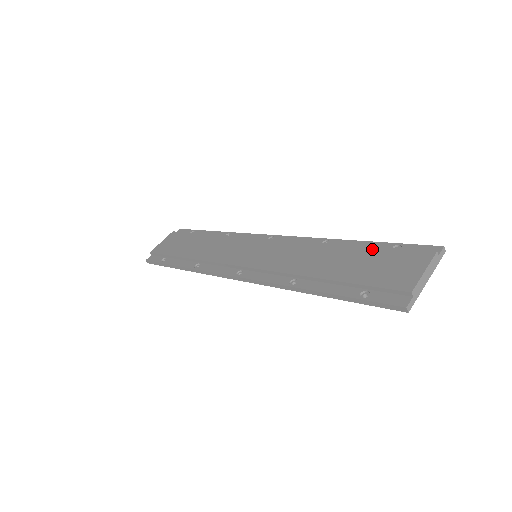
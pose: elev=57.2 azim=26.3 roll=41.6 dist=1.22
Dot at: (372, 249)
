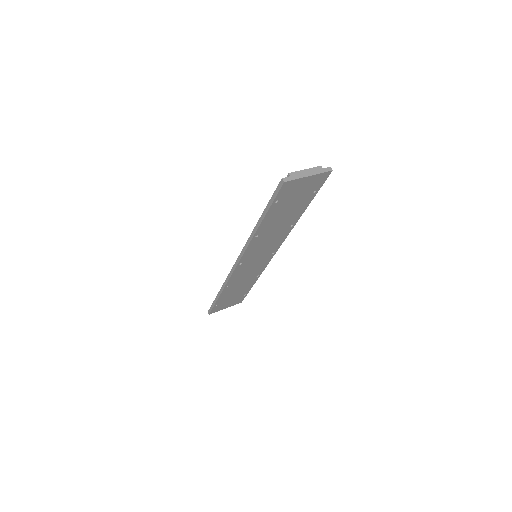
Dot at: occluded
